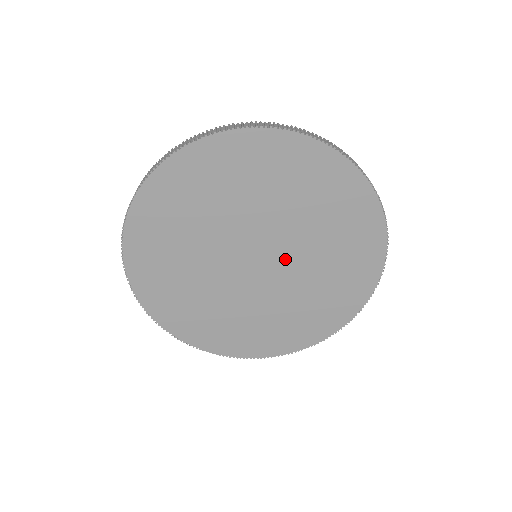
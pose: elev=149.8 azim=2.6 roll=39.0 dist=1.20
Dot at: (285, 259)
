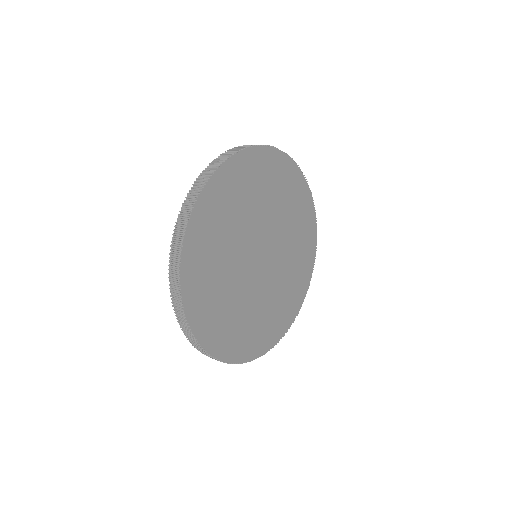
Dot at: (275, 248)
